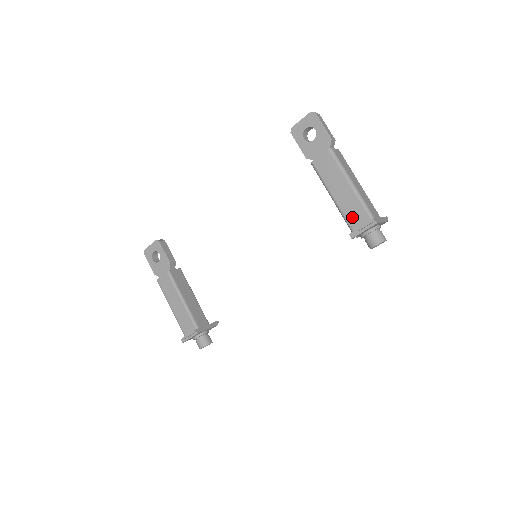
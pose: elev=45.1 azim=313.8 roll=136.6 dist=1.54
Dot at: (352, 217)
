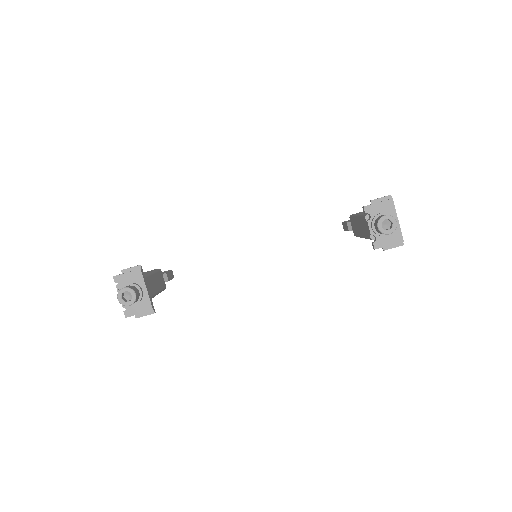
Dot at: occluded
